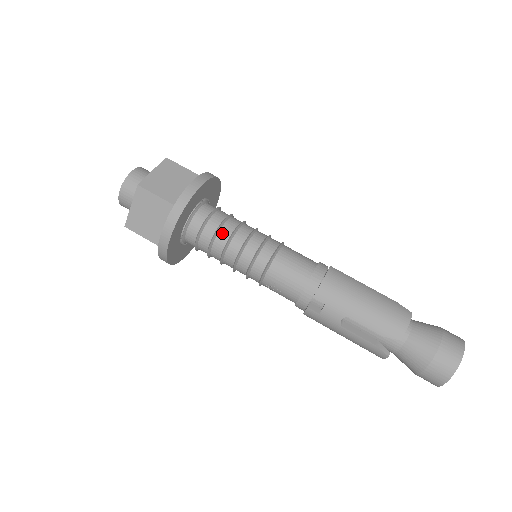
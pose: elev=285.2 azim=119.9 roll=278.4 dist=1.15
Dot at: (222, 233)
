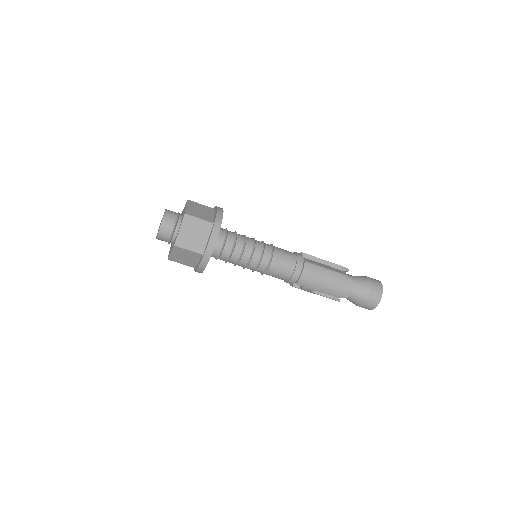
Dot at: (234, 256)
